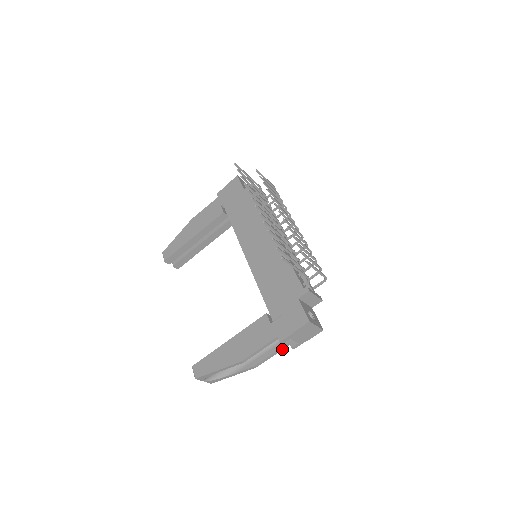
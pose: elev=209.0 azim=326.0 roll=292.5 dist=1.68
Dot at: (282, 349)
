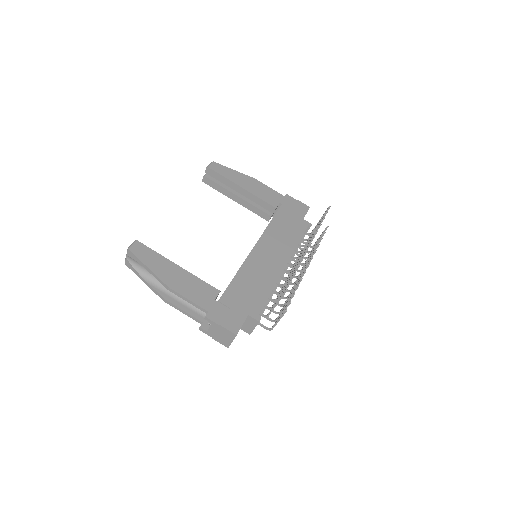
Dot at: (193, 318)
